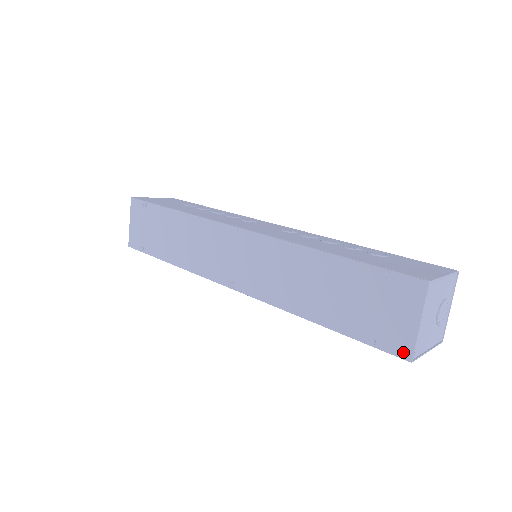
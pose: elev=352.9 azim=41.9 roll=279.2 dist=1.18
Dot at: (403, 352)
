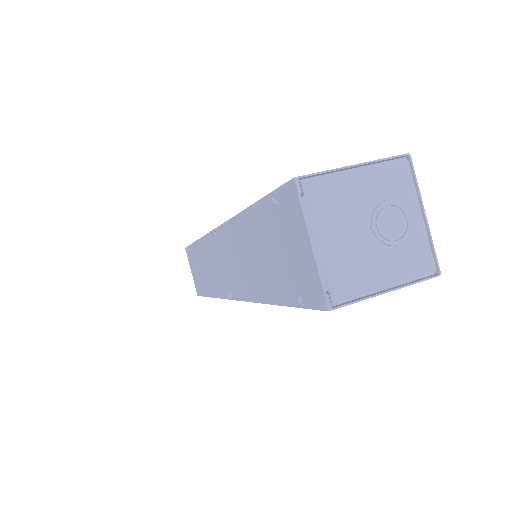
Dot at: (318, 299)
